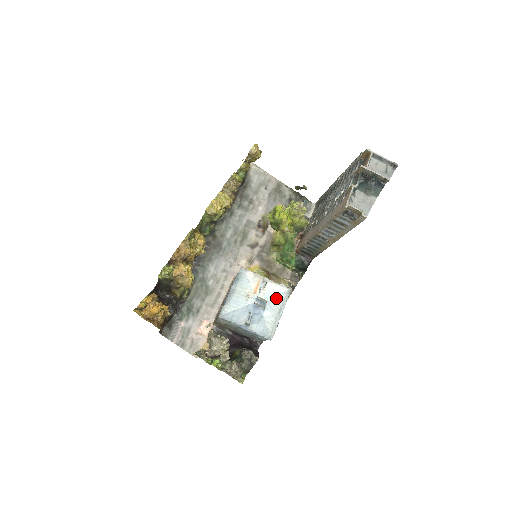
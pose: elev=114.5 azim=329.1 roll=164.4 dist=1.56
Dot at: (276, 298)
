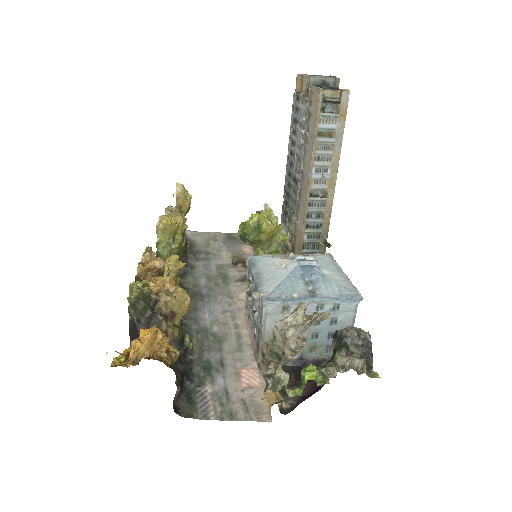
Dot at: (321, 260)
